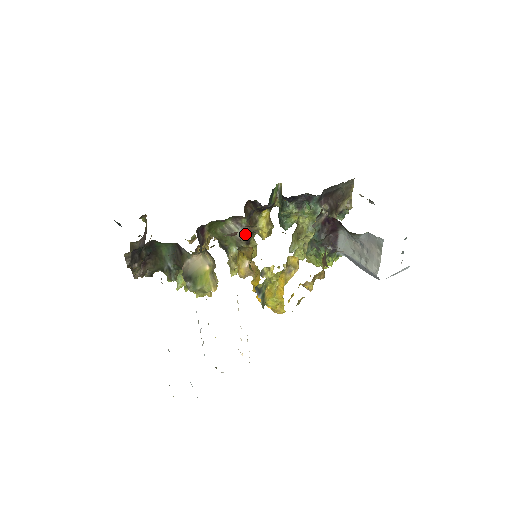
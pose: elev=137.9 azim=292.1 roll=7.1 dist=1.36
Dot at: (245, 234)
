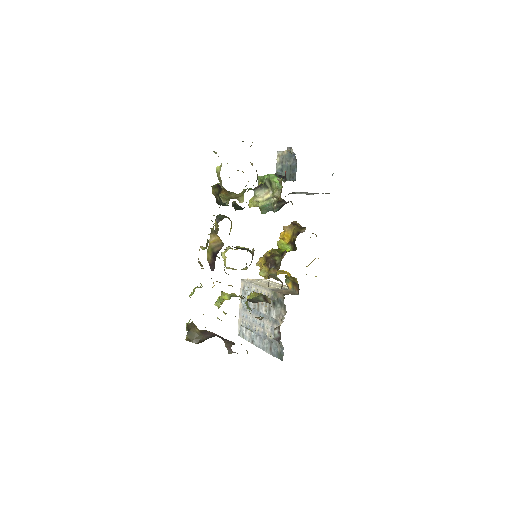
Dot at: occluded
